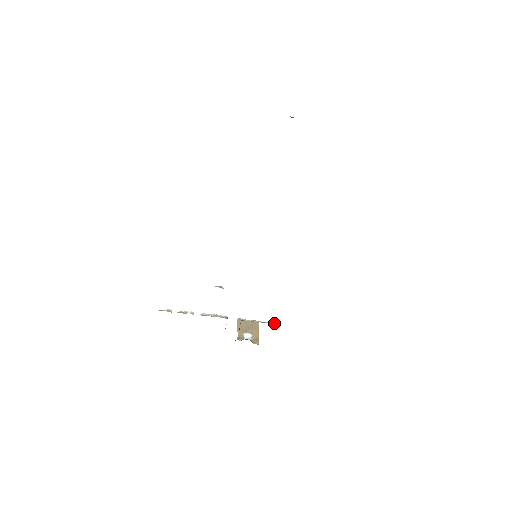
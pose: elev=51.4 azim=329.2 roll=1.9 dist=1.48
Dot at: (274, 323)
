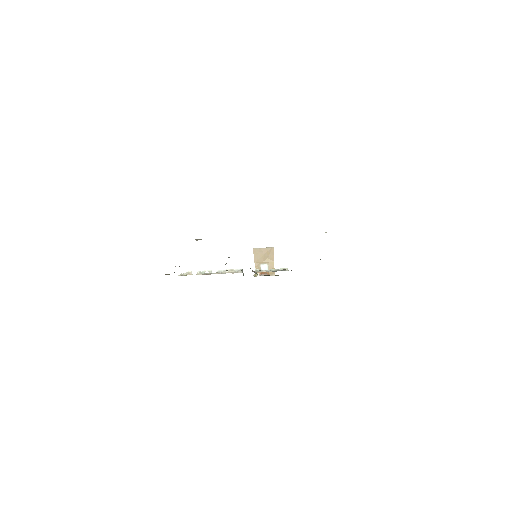
Dot at: occluded
